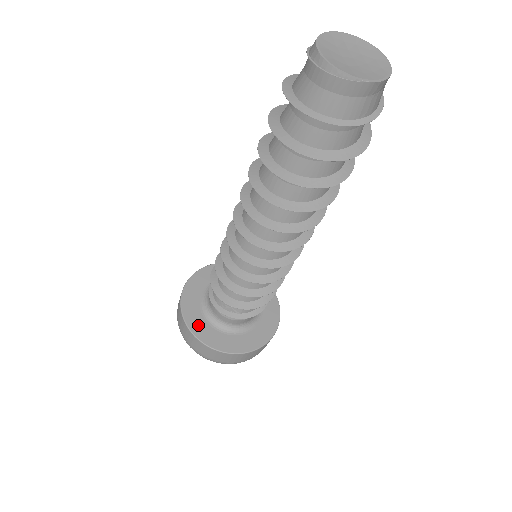
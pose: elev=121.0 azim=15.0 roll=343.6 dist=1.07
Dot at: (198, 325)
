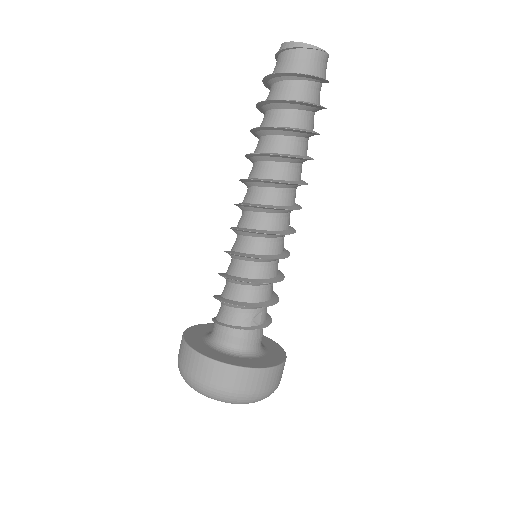
Dot at: (227, 359)
